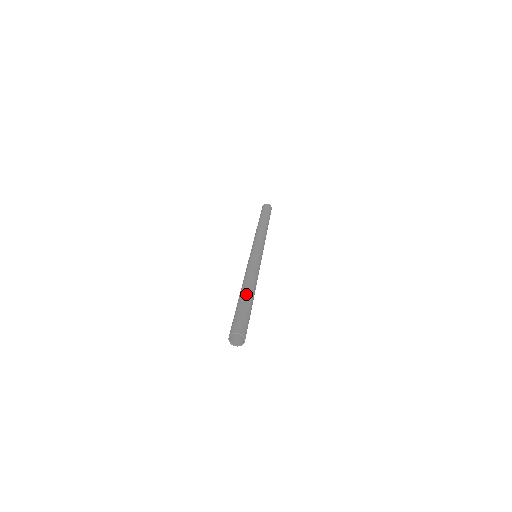
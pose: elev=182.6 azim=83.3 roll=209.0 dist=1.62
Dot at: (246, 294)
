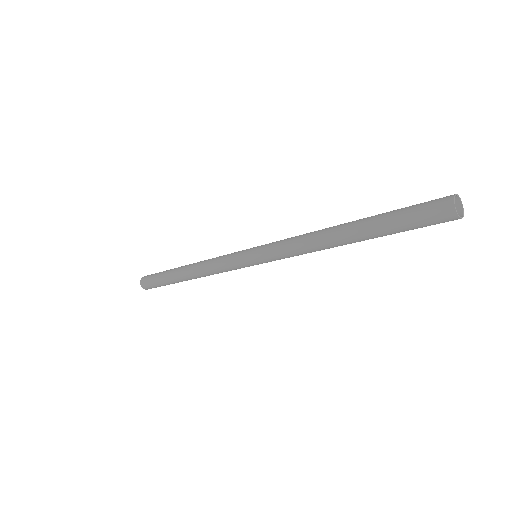
Dot at: (361, 219)
